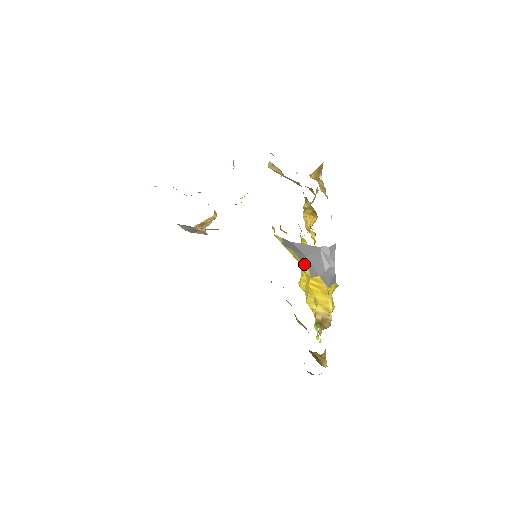
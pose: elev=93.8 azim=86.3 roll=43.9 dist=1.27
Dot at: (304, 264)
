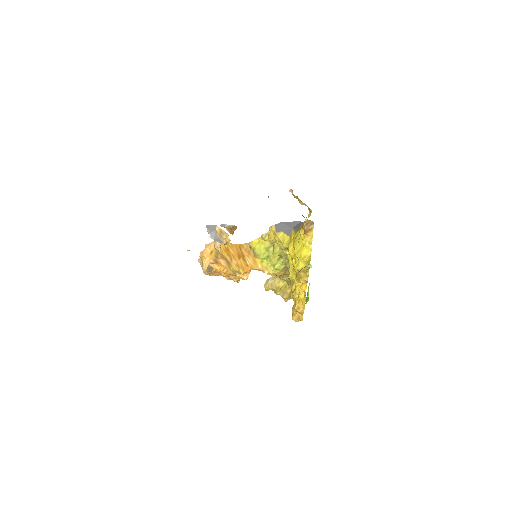
Dot at: (291, 234)
